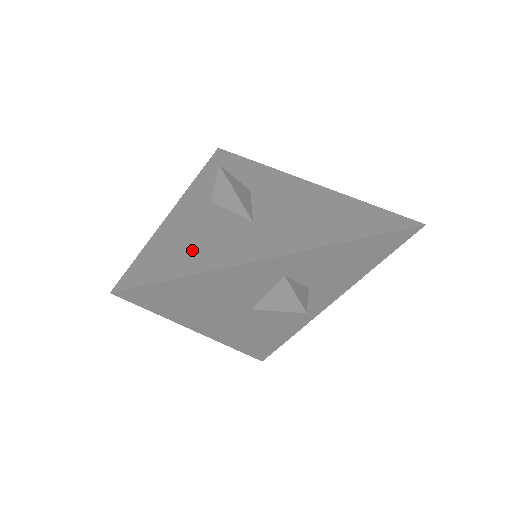
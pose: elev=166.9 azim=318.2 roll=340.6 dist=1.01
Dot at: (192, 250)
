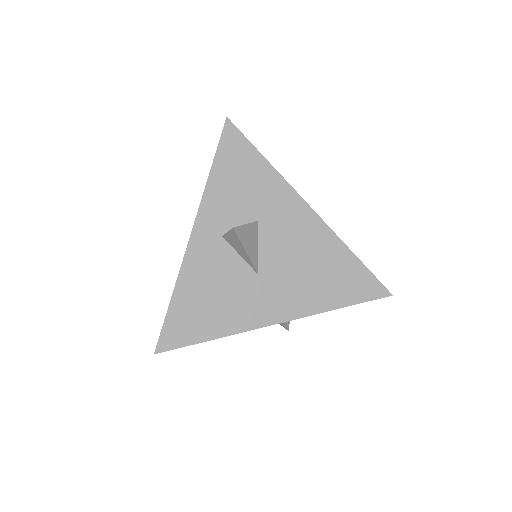
Dot at: (209, 310)
